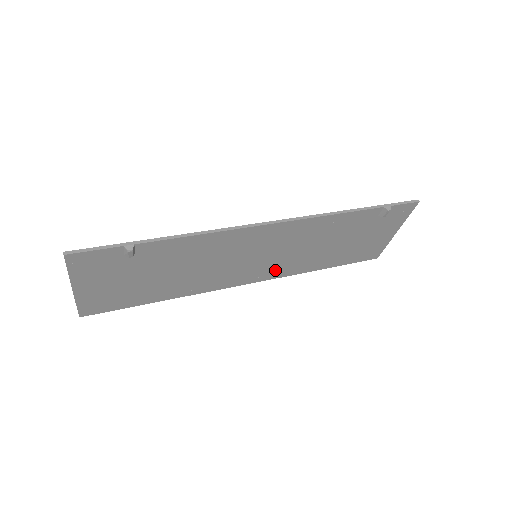
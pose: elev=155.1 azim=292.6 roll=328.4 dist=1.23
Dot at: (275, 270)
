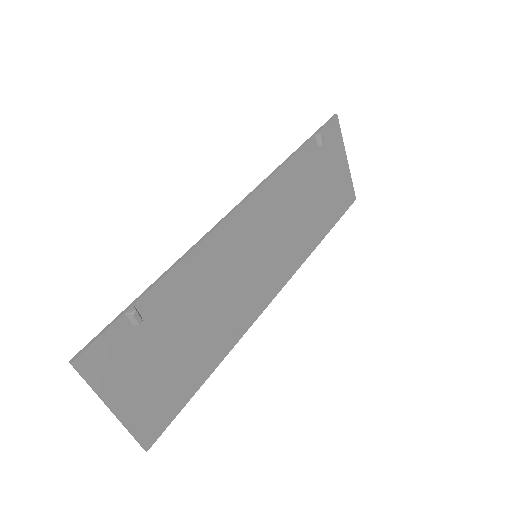
Dot at: (285, 264)
